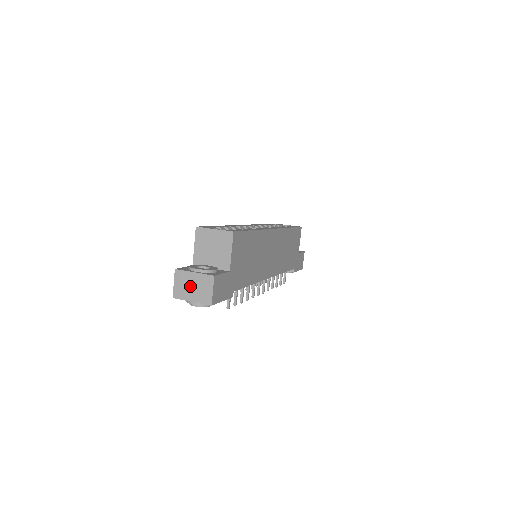
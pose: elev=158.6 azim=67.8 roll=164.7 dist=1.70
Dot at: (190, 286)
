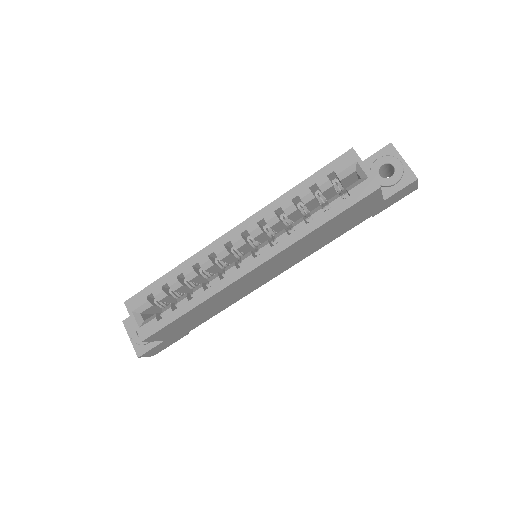
Dot at: occluded
